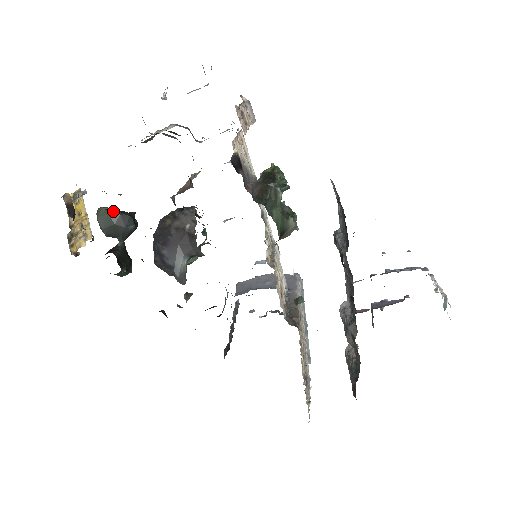
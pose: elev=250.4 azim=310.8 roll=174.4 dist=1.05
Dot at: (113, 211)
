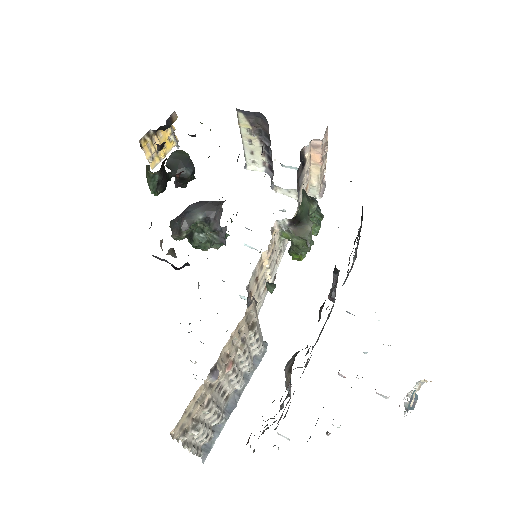
Dot at: (188, 155)
